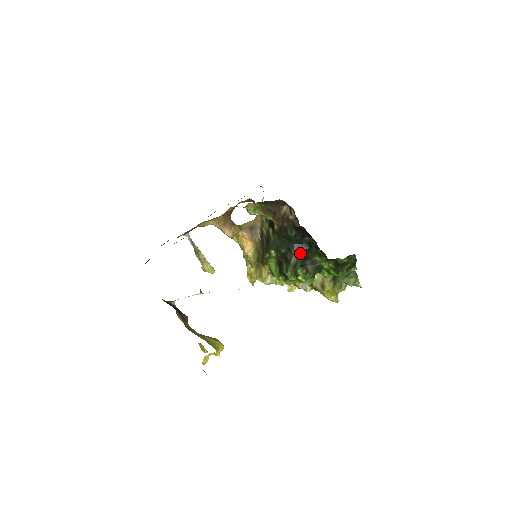
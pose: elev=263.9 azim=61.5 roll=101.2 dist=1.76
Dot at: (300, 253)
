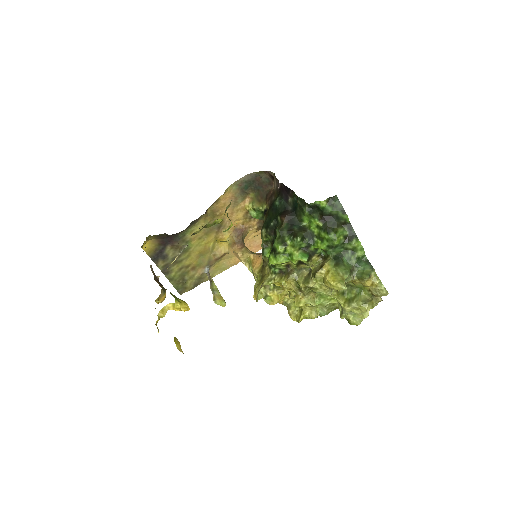
Dot at: (285, 217)
